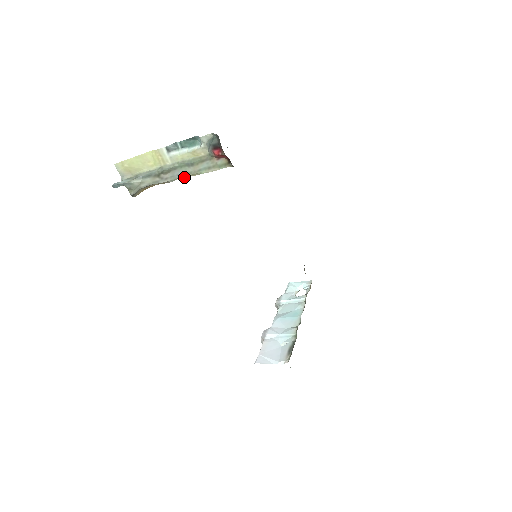
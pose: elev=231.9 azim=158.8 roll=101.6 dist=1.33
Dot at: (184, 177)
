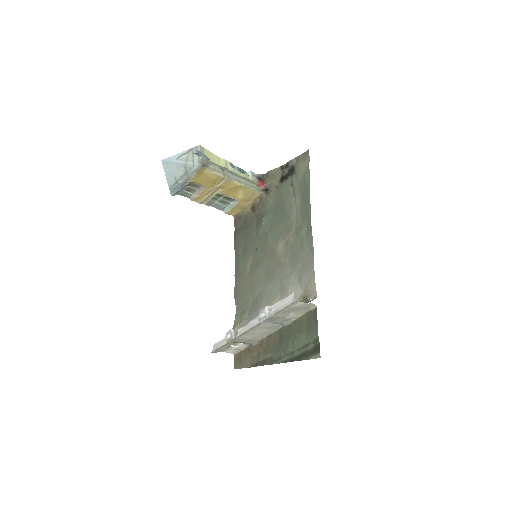
Dot at: (234, 182)
